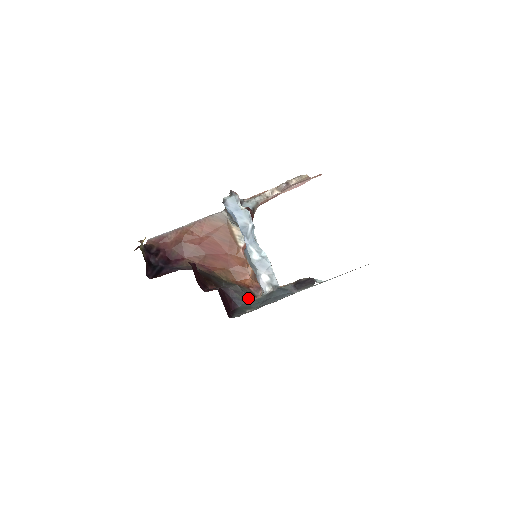
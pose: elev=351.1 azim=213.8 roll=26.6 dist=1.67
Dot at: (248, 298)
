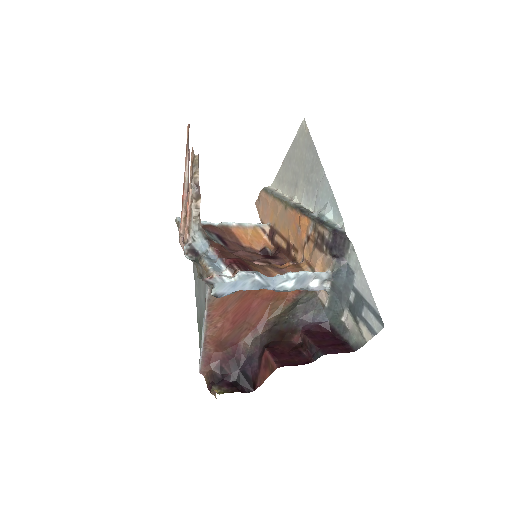
Dot at: (317, 303)
